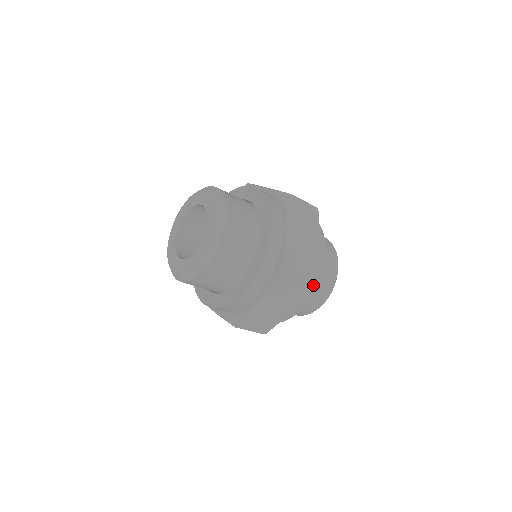
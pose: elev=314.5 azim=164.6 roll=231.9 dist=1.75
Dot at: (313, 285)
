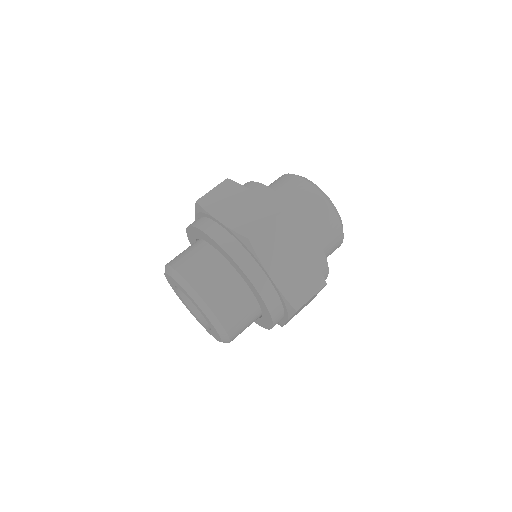
Dot at: (324, 286)
